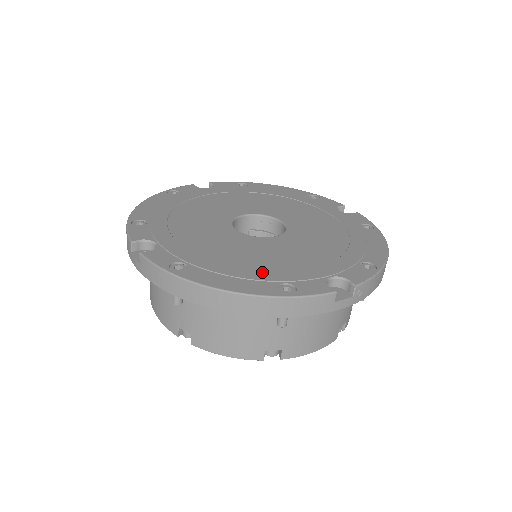
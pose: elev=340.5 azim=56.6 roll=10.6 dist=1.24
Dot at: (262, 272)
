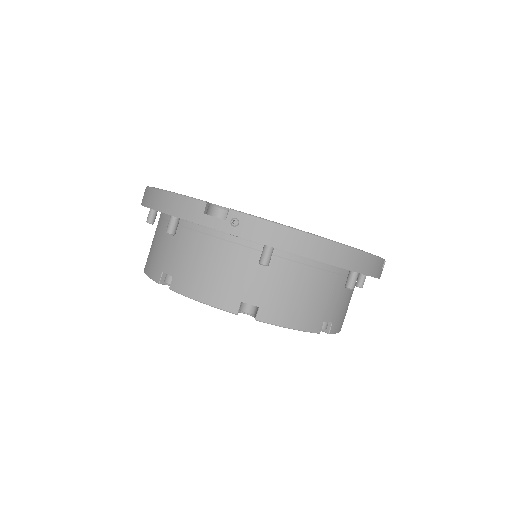
Dot at: occluded
